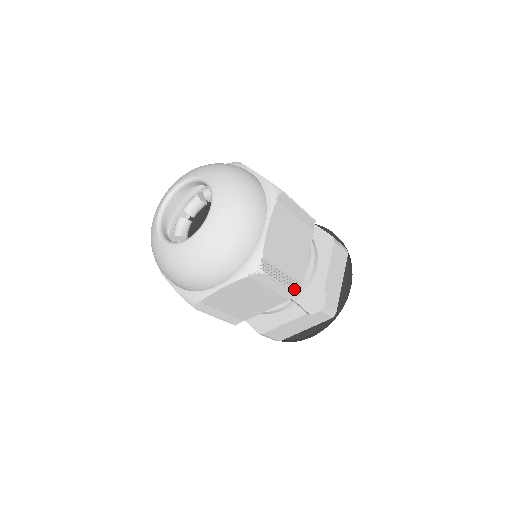
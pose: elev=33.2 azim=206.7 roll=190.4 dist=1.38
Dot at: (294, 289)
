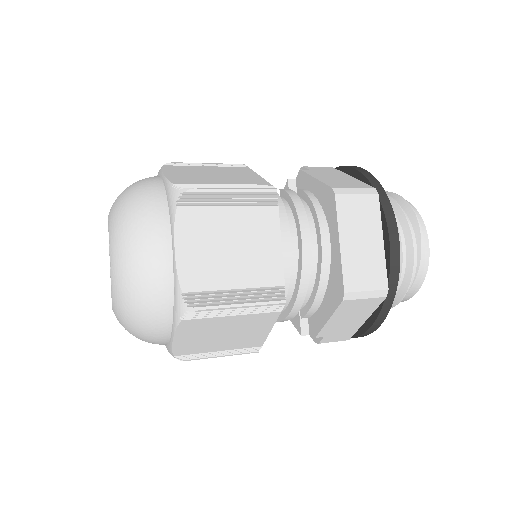
Dot at: (249, 350)
